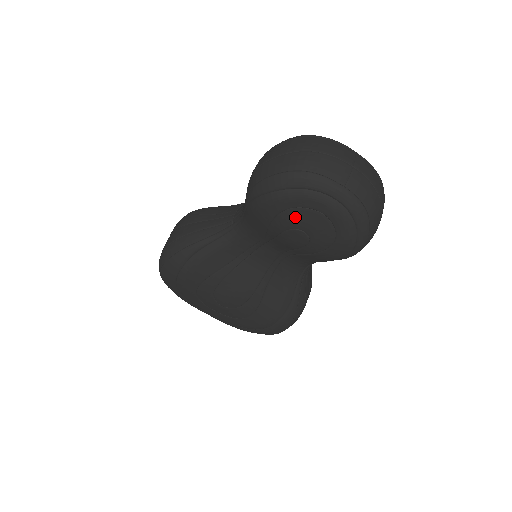
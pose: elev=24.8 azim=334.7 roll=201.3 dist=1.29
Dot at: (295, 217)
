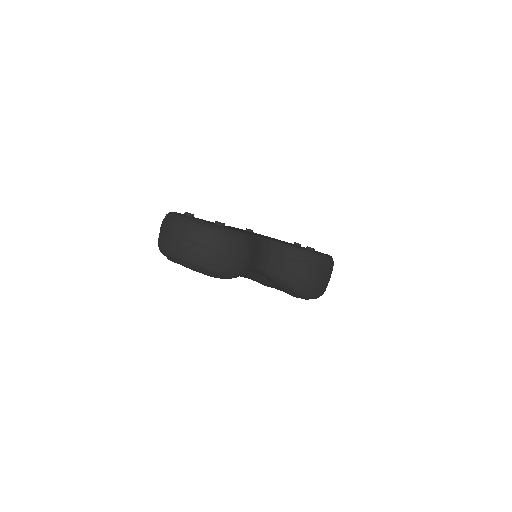
Dot at: occluded
